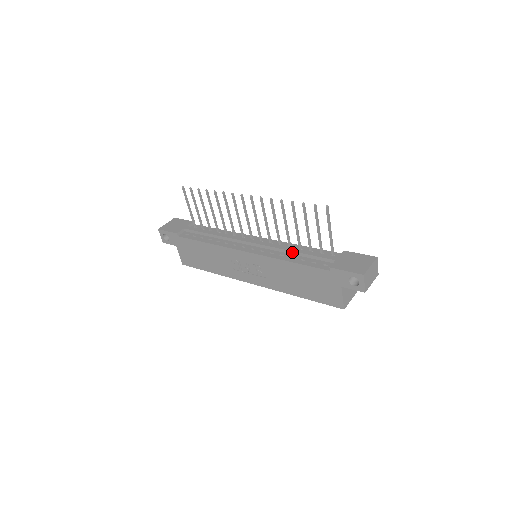
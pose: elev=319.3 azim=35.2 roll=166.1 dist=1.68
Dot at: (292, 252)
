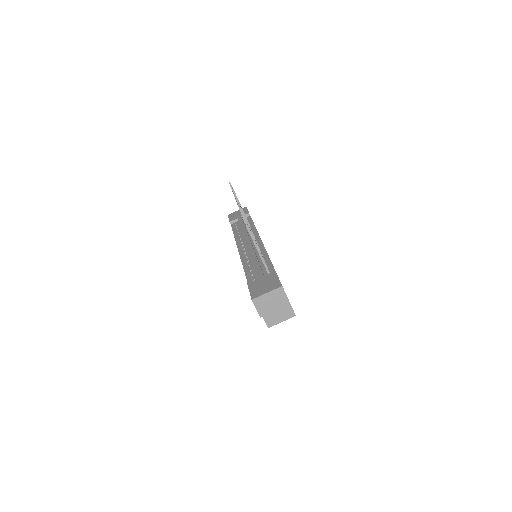
Dot at: (252, 260)
